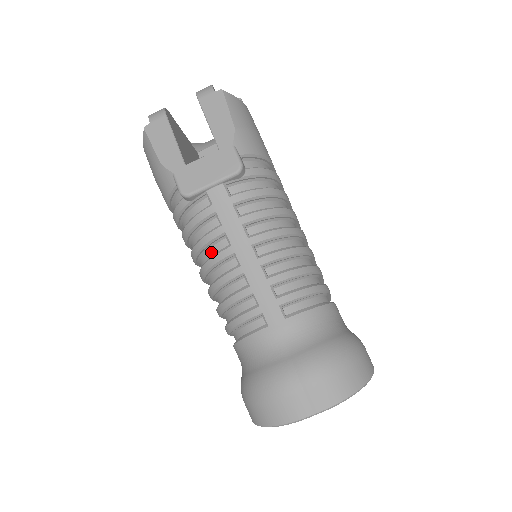
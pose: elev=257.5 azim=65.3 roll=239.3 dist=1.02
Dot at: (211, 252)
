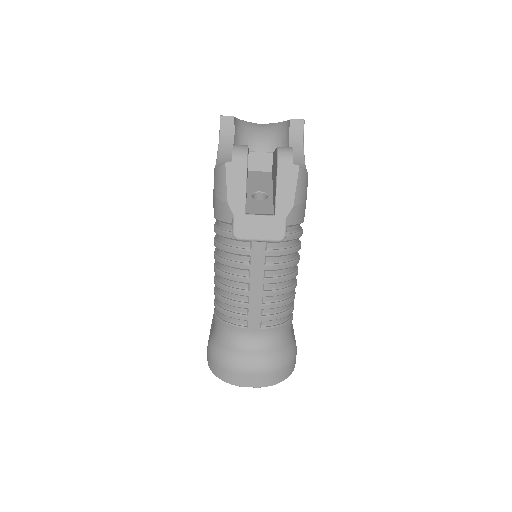
Dot at: (233, 270)
